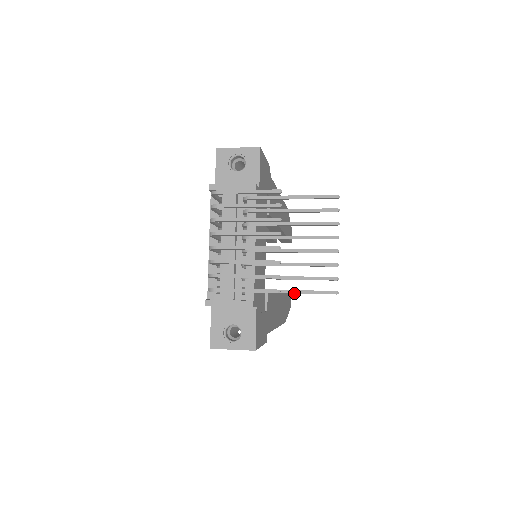
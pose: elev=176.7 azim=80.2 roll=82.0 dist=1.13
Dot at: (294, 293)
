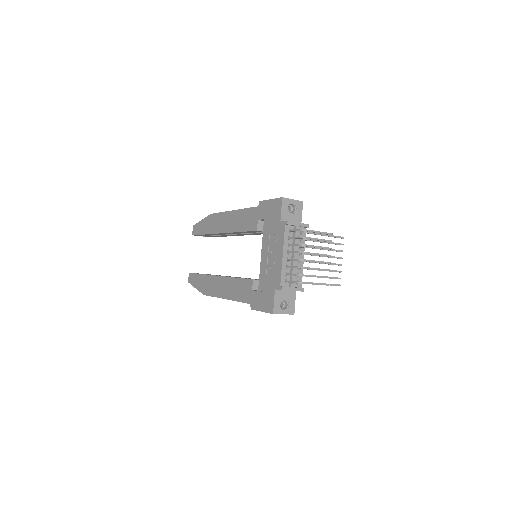
Dot at: occluded
